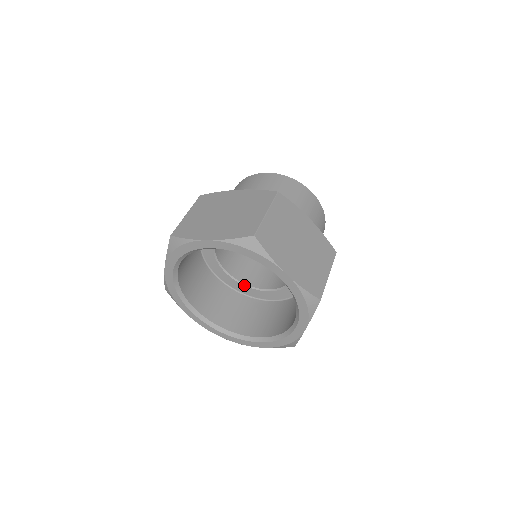
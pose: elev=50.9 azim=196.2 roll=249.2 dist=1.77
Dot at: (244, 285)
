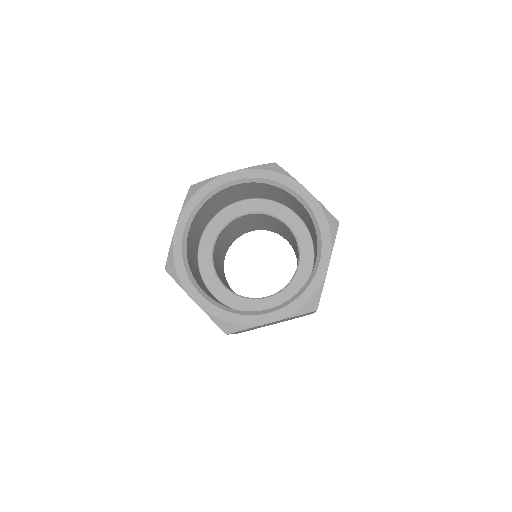
Dot at: (242, 297)
